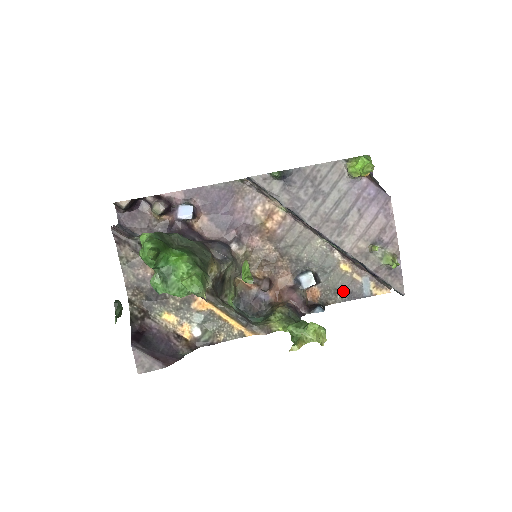
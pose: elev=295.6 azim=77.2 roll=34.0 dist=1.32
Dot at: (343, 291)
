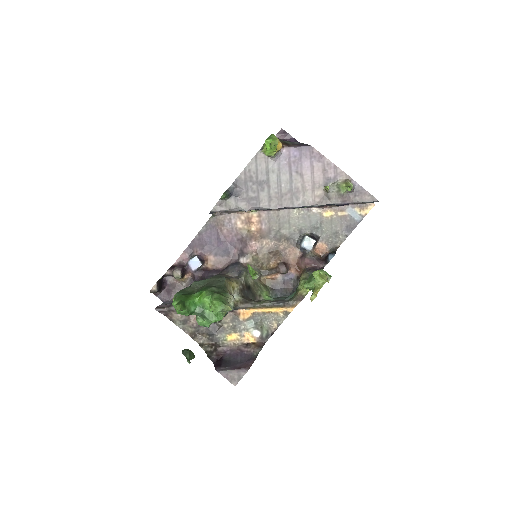
Dot at: (341, 230)
